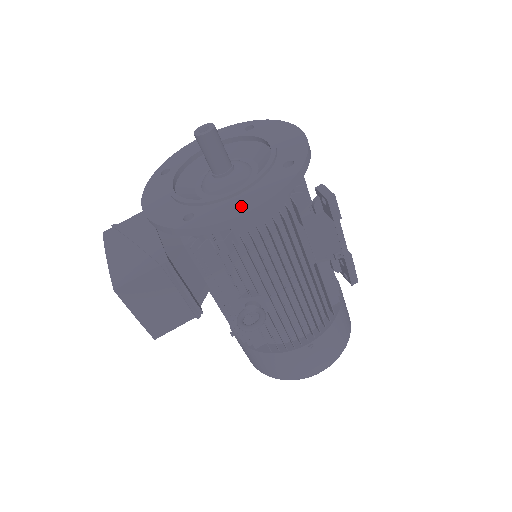
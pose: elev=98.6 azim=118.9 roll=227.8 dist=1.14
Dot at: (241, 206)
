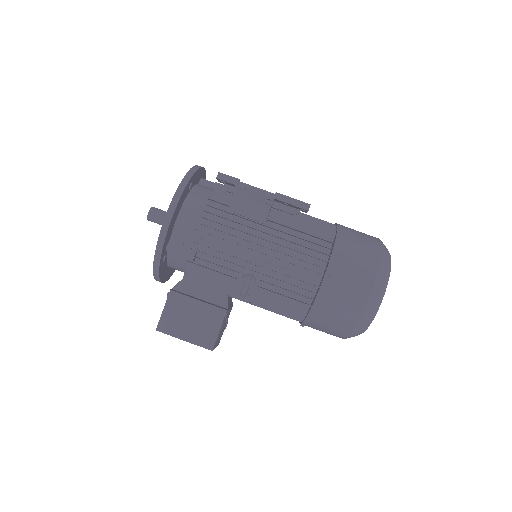
Dot at: occluded
